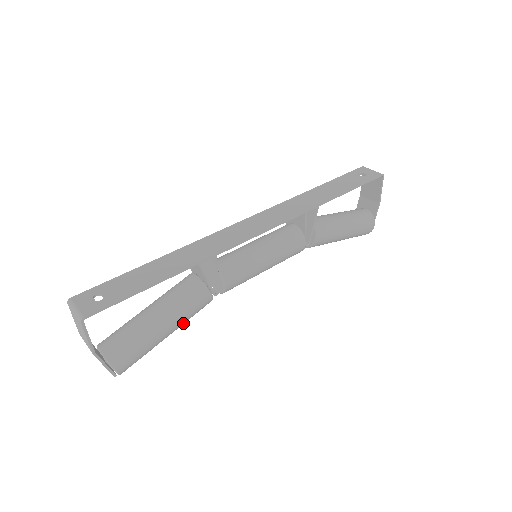
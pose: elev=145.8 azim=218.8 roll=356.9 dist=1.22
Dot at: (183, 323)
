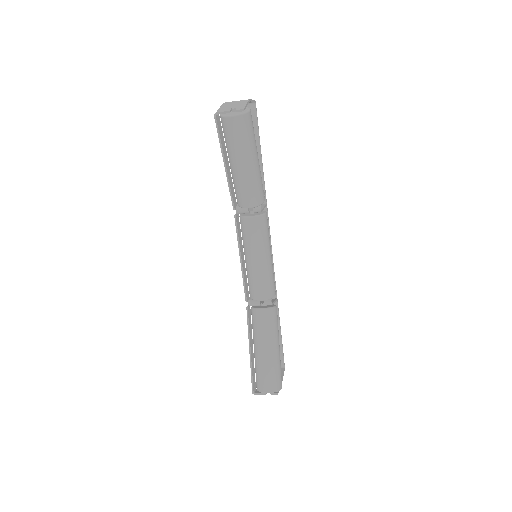
Dot at: (257, 175)
